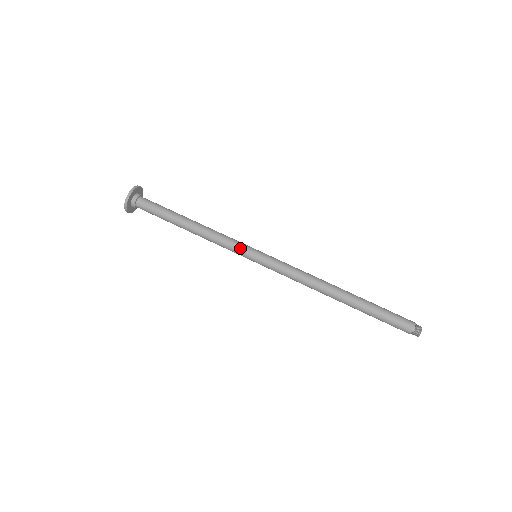
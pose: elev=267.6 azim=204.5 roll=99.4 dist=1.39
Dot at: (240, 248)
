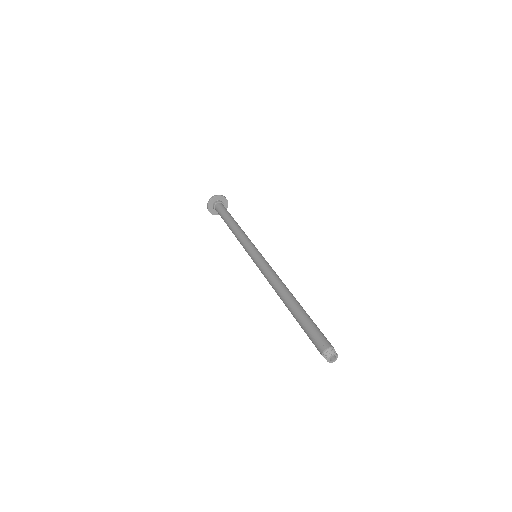
Dot at: (250, 245)
